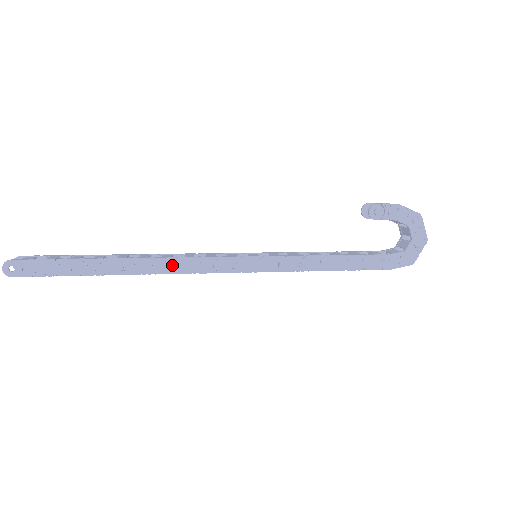
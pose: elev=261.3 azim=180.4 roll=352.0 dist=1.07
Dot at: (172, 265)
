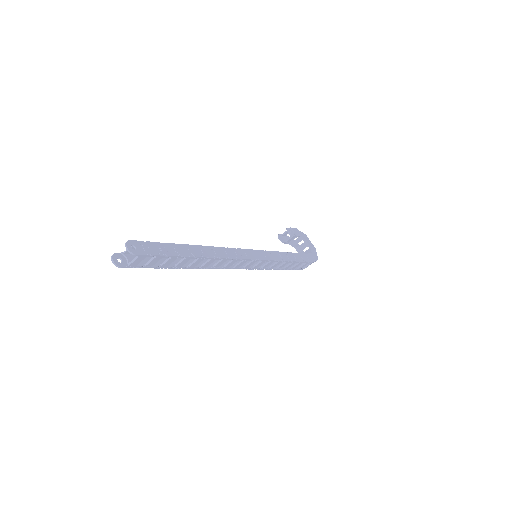
Dot at: (227, 252)
